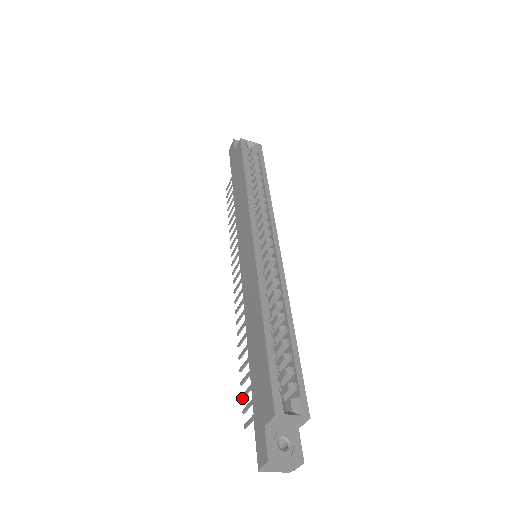
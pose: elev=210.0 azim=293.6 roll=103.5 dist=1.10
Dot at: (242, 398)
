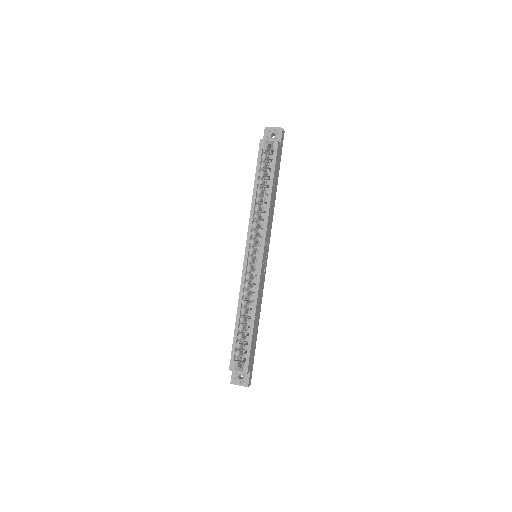
Dot at: occluded
